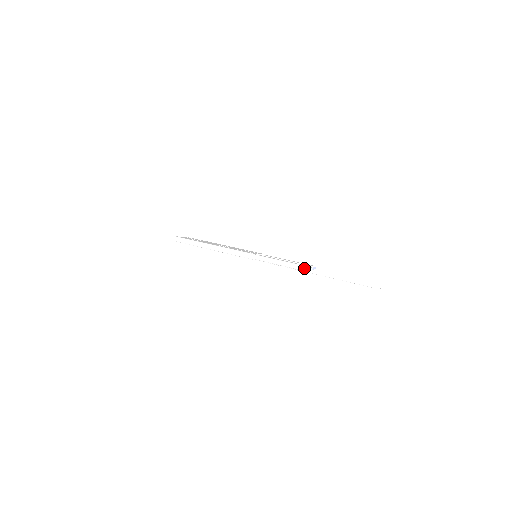
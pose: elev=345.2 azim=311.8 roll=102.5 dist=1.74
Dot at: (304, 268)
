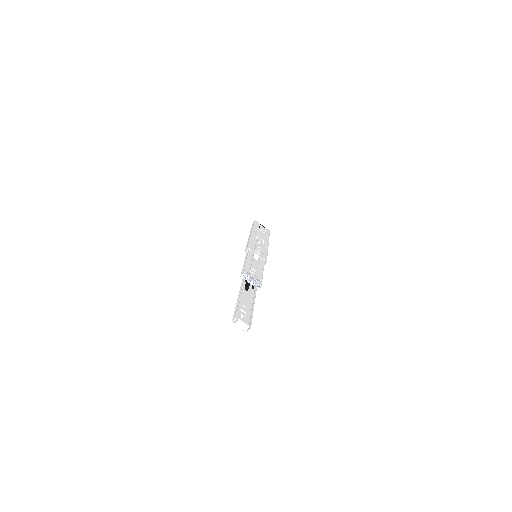
Dot at: (242, 274)
